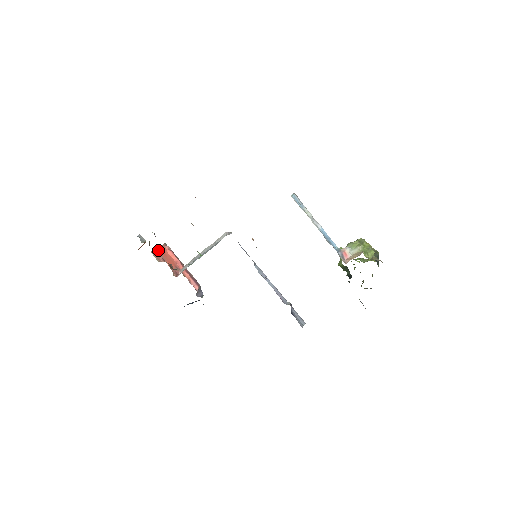
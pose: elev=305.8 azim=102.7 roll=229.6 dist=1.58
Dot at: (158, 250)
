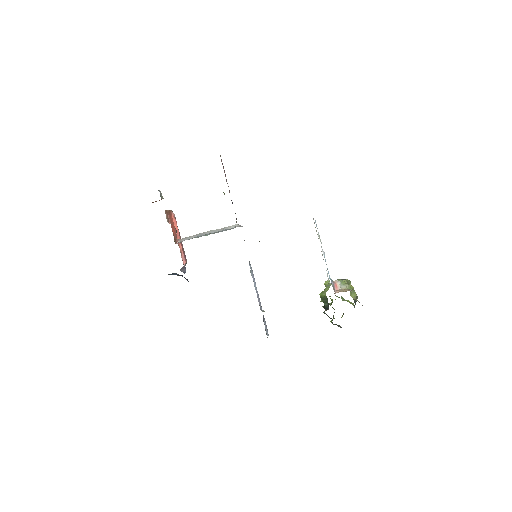
Dot at: (168, 212)
